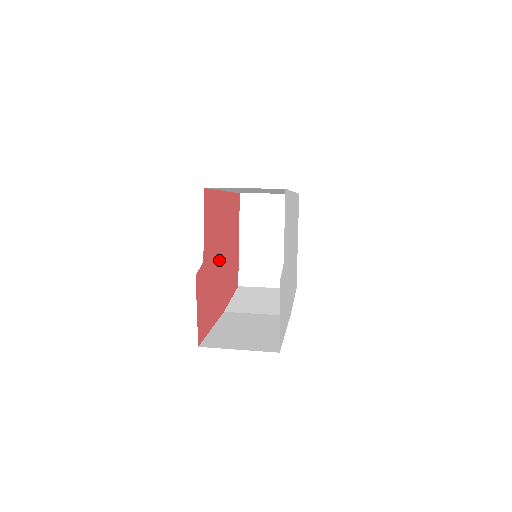
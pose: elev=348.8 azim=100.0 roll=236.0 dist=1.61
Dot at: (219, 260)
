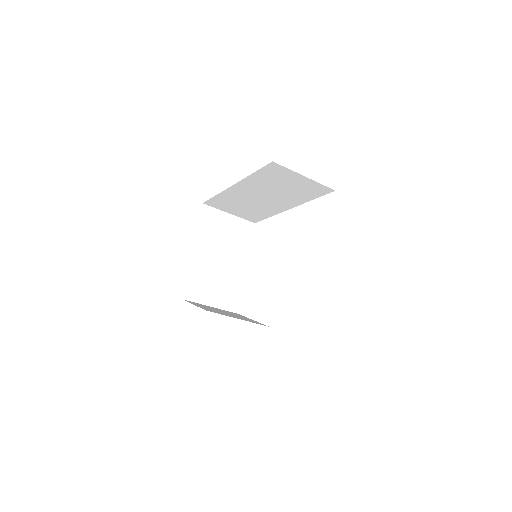
Dot at: occluded
